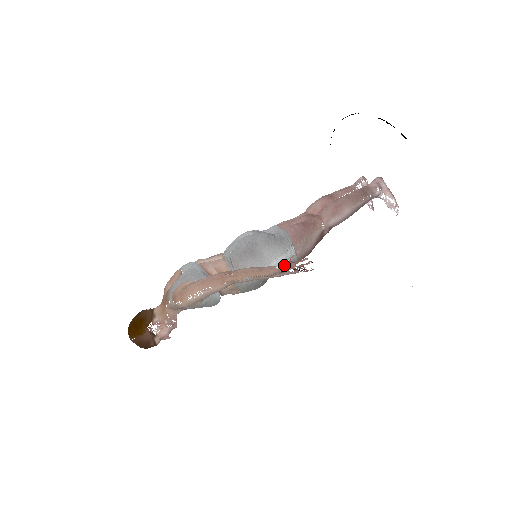
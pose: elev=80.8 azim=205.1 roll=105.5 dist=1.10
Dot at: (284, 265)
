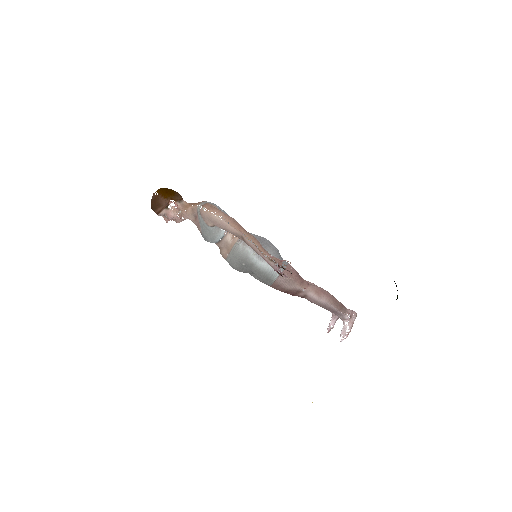
Dot at: (277, 259)
